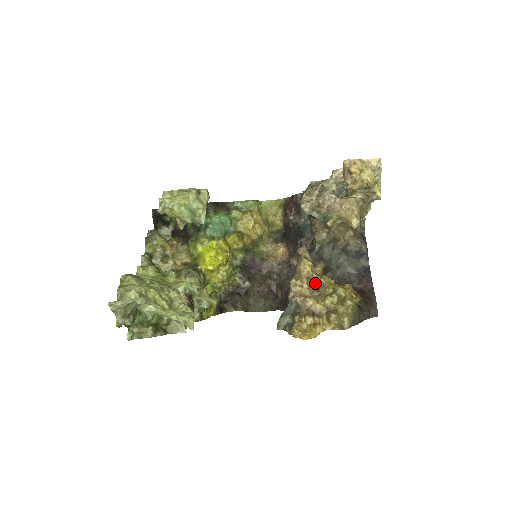
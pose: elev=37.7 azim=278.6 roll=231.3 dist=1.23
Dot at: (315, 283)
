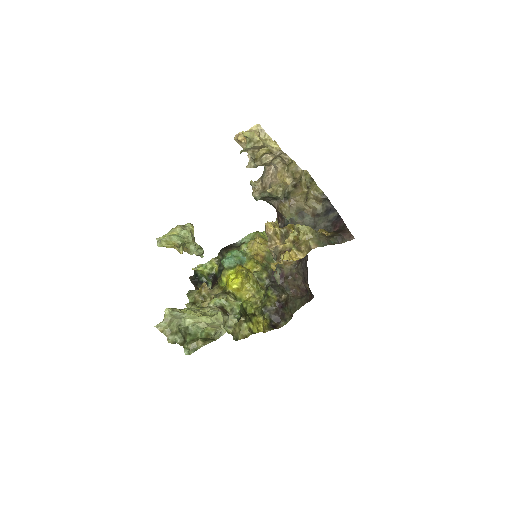
Dot at: (281, 234)
